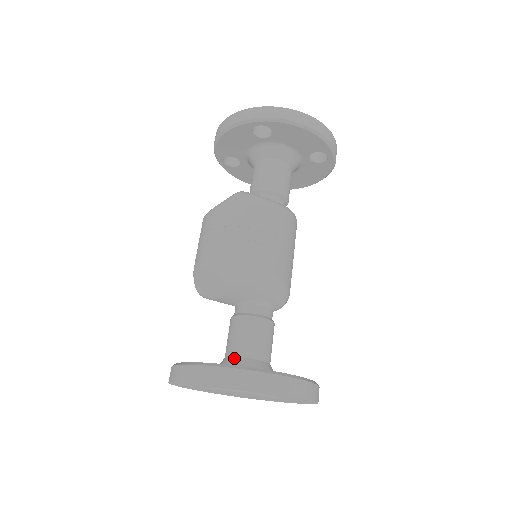
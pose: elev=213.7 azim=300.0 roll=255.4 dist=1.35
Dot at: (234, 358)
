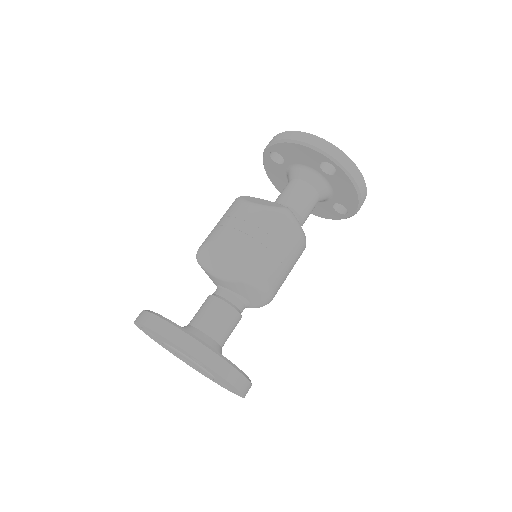
Dot at: (204, 334)
